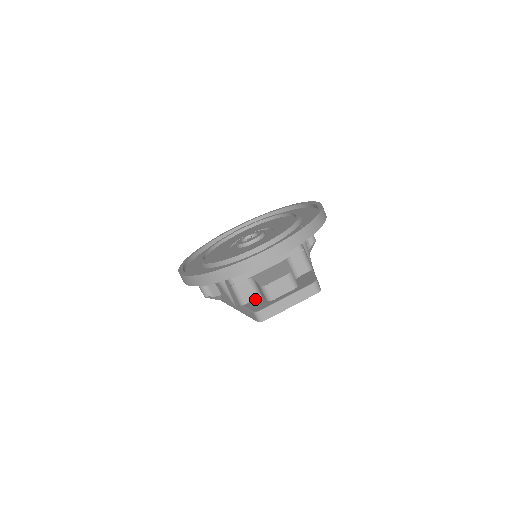
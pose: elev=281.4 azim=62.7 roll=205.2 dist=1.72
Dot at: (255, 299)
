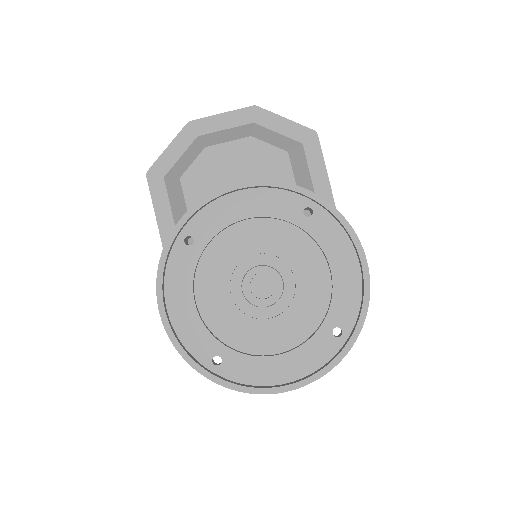
Dot at: occluded
